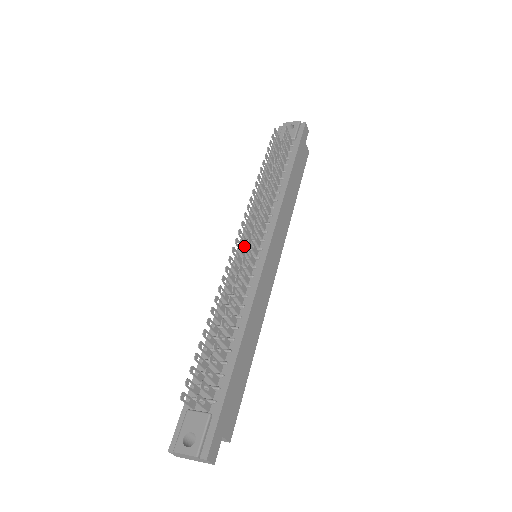
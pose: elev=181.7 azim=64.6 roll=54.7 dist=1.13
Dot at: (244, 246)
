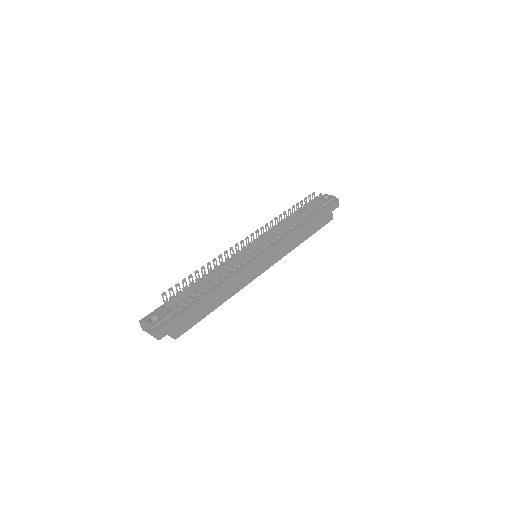
Dot at: (252, 246)
